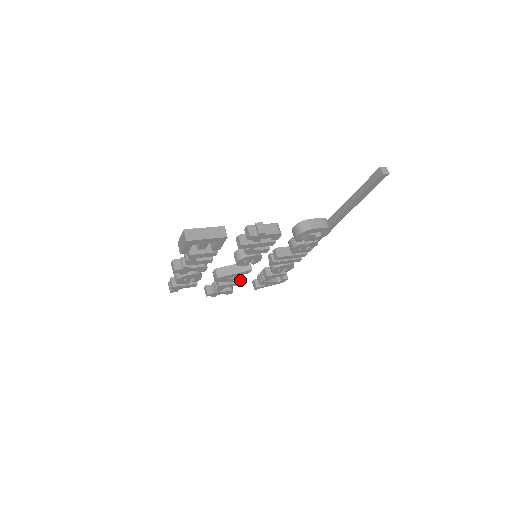
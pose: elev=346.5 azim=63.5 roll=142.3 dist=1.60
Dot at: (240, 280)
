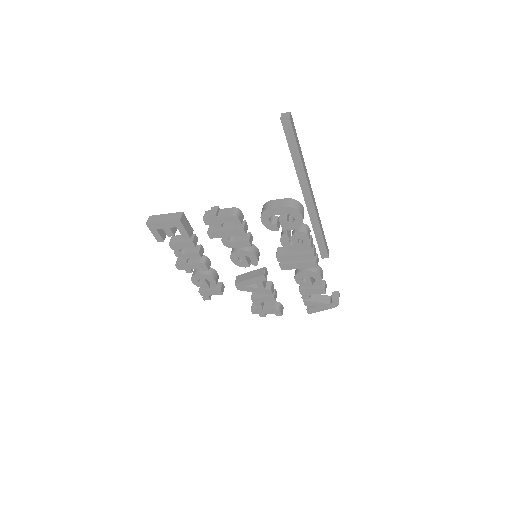
Dot at: (268, 292)
